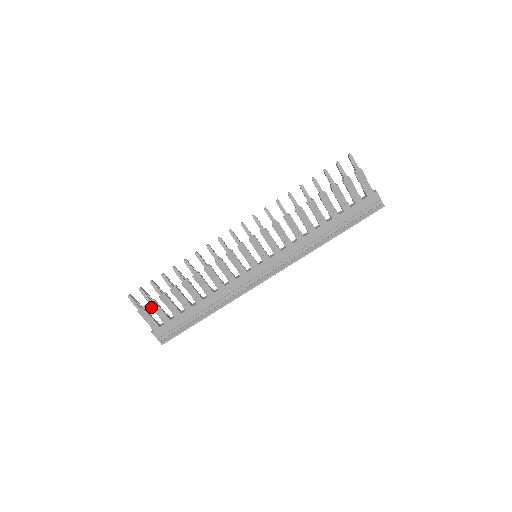
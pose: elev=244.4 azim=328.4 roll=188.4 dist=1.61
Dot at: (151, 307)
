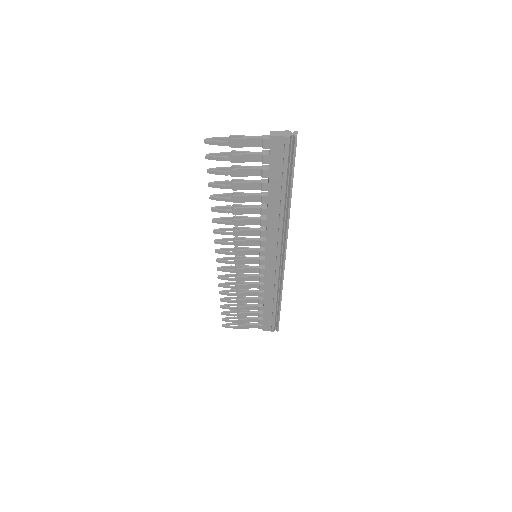
Dot at: occluded
